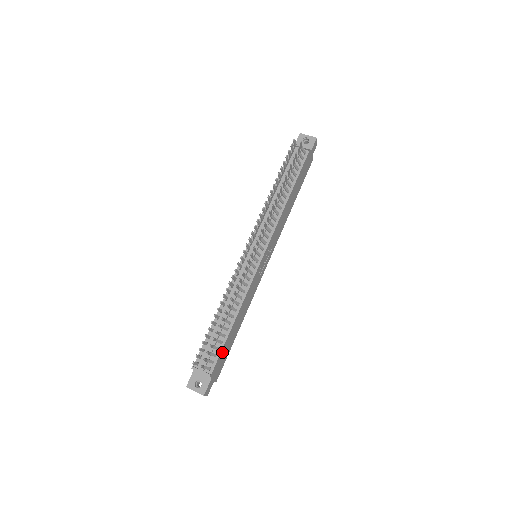
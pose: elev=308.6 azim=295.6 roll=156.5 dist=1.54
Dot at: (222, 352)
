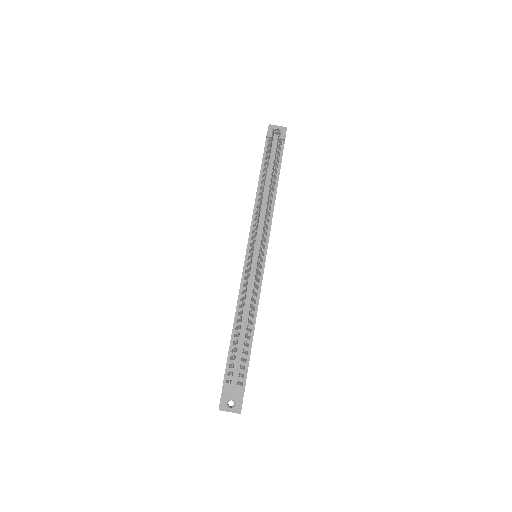
Dot at: (248, 363)
